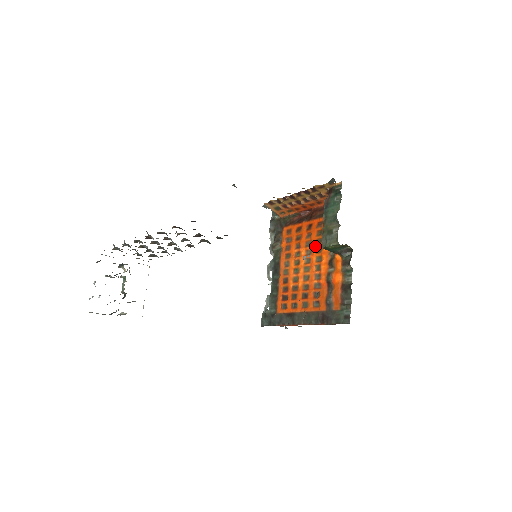
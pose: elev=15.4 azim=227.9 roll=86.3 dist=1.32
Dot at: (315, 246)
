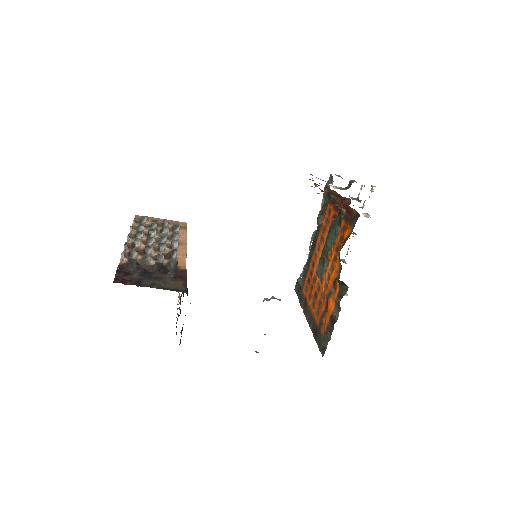
Dot at: (334, 251)
